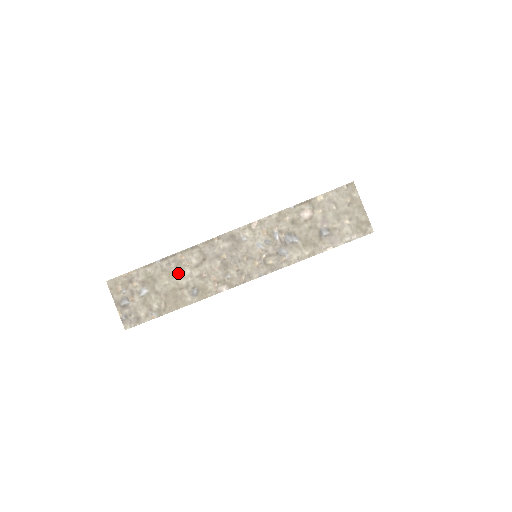
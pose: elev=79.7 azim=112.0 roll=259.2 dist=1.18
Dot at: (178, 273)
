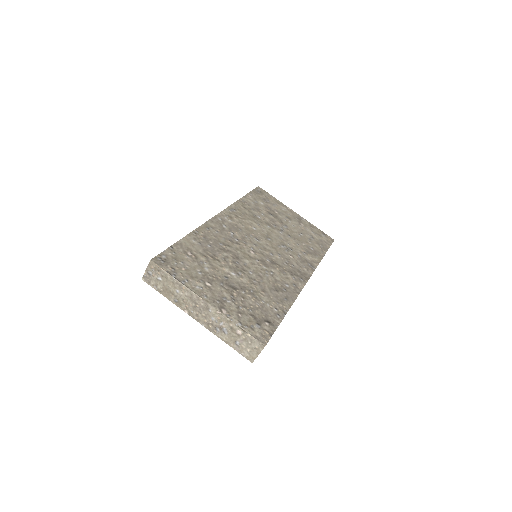
Dot at: (177, 290)
